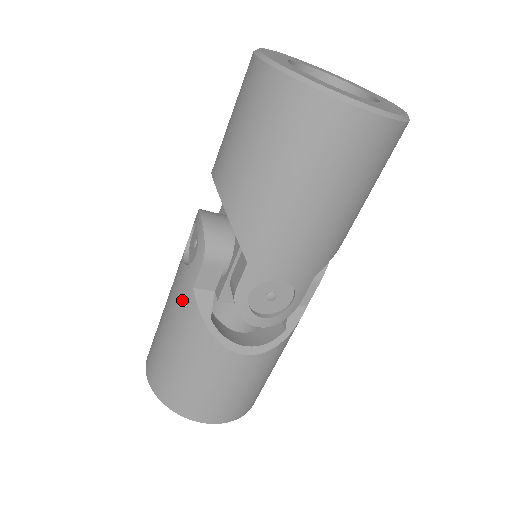
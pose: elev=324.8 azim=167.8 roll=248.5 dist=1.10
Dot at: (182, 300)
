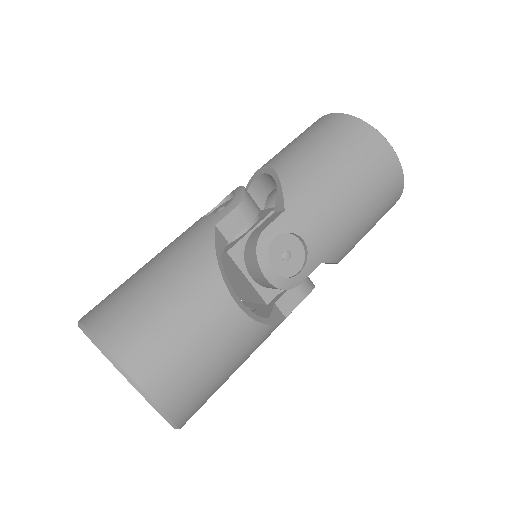
Dot at: (194, 237)
